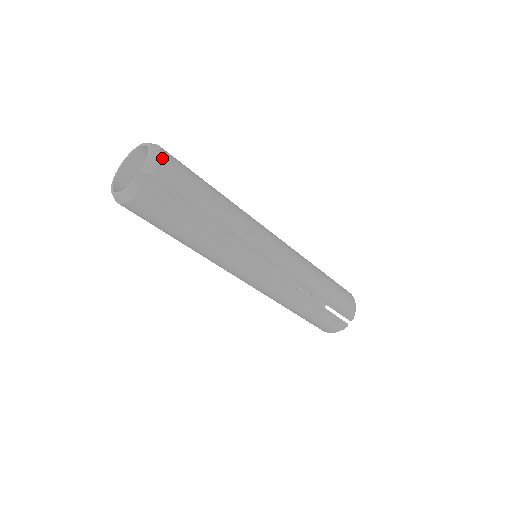
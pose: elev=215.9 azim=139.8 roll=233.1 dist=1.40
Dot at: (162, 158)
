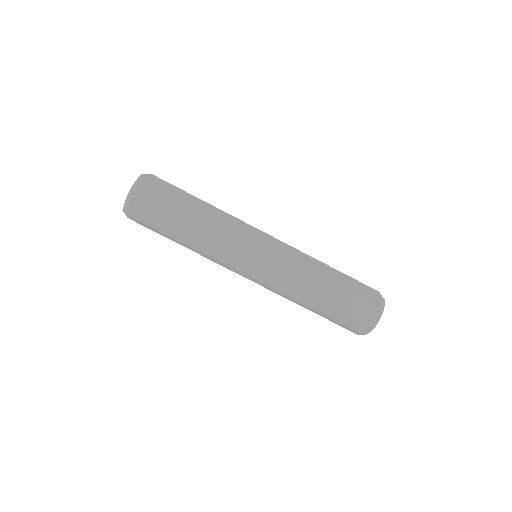
Dot at: occluded
